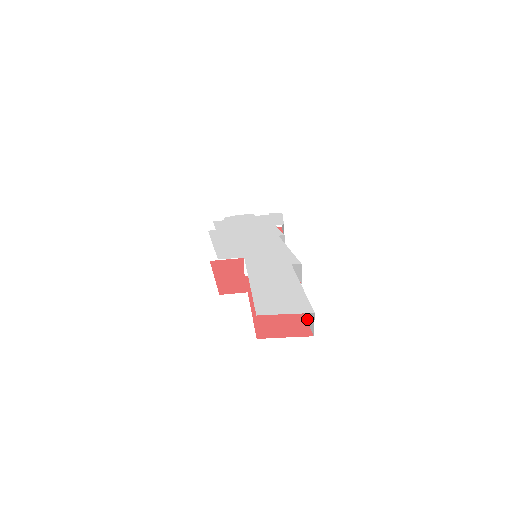
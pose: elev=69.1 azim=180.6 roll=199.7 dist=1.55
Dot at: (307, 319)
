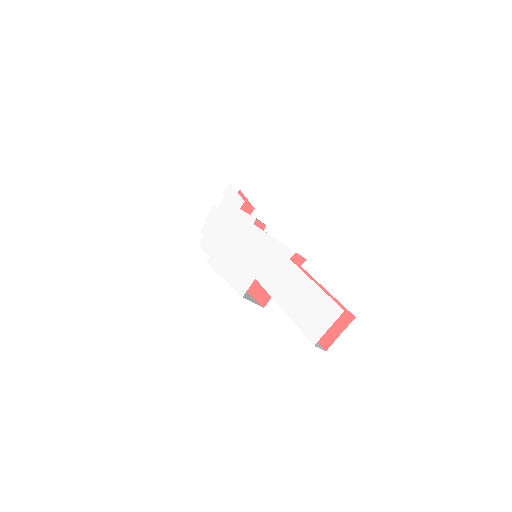
Dot at: (339, 303)
